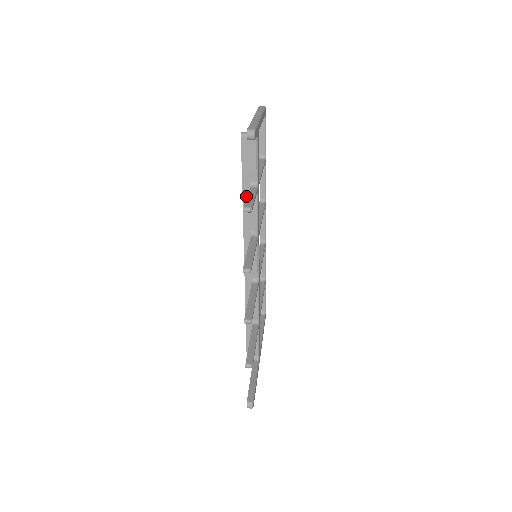
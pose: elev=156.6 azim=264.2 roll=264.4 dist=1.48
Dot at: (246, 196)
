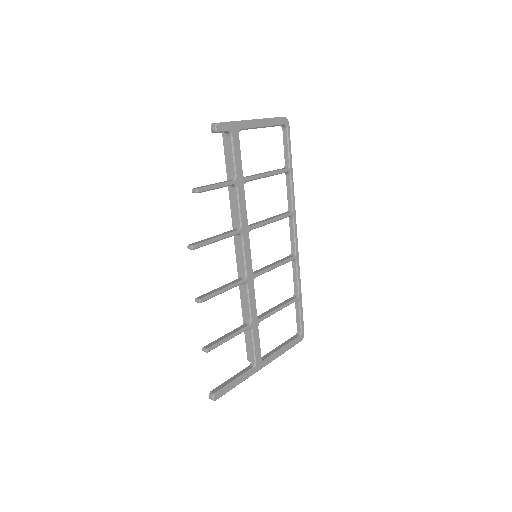
Dot at: (231, 190)
